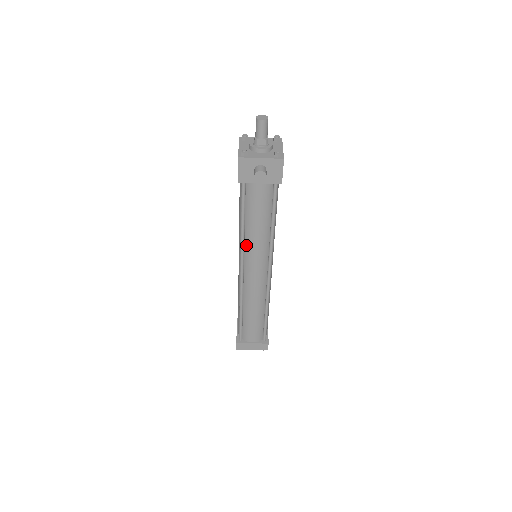
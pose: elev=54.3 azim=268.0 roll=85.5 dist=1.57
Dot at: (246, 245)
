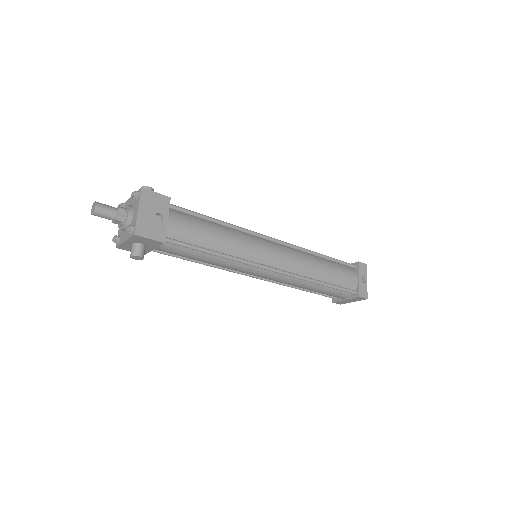
Dot at: occluded
